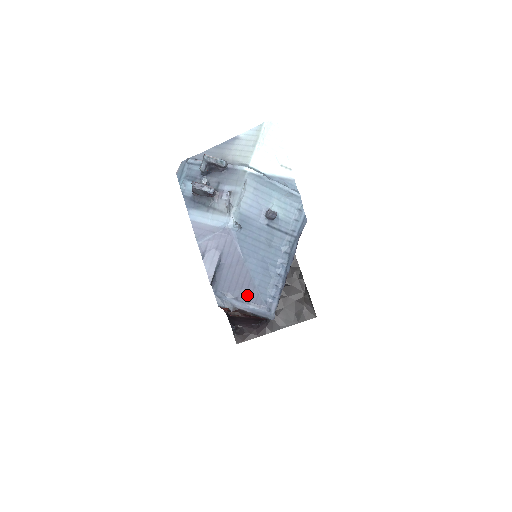
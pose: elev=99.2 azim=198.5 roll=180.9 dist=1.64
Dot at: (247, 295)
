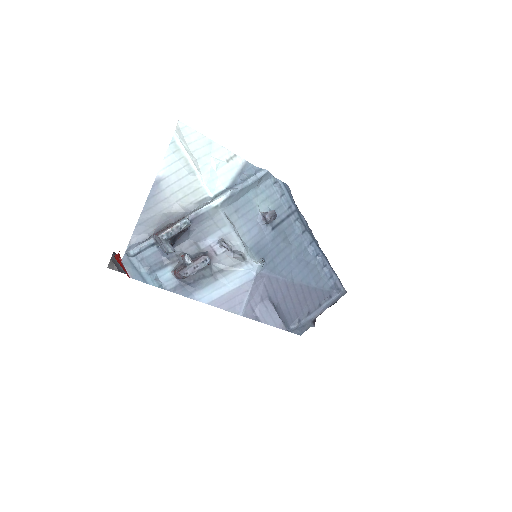
Dot at: (314, 301)
